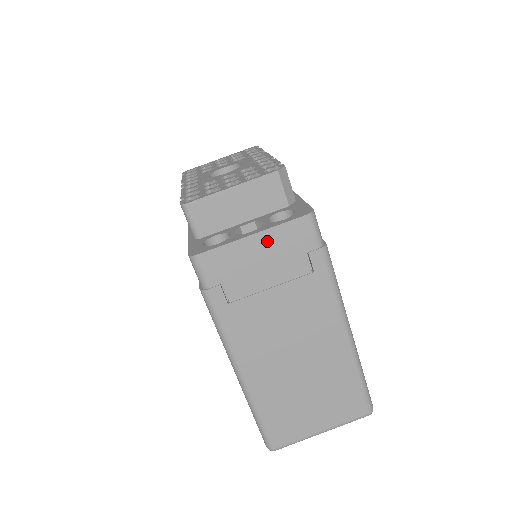
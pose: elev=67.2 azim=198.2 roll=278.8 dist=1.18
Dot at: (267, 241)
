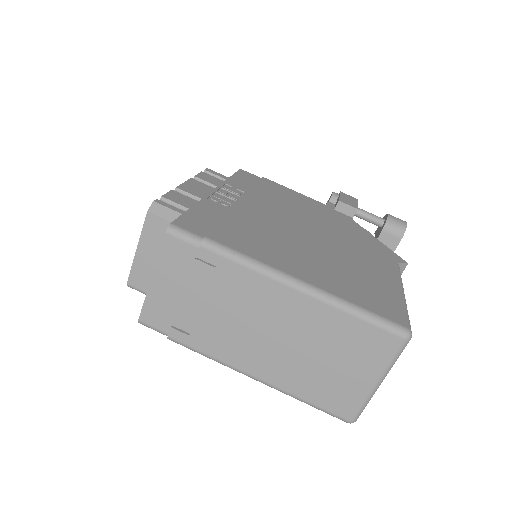
Dot at: (164, 274)
